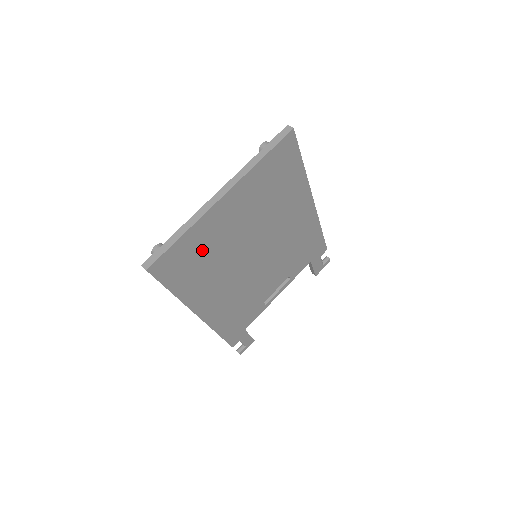
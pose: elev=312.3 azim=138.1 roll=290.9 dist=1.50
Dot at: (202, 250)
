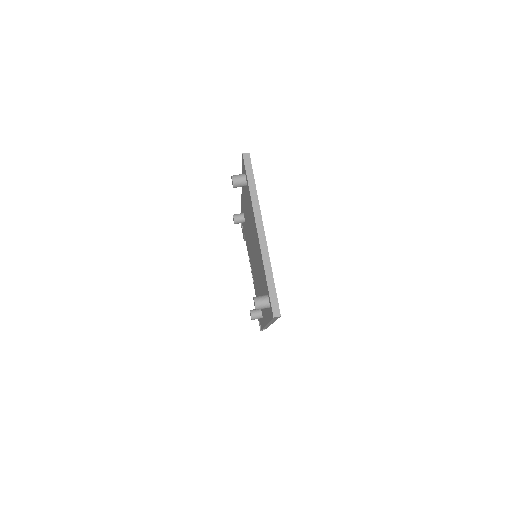
Dot at: occluded
